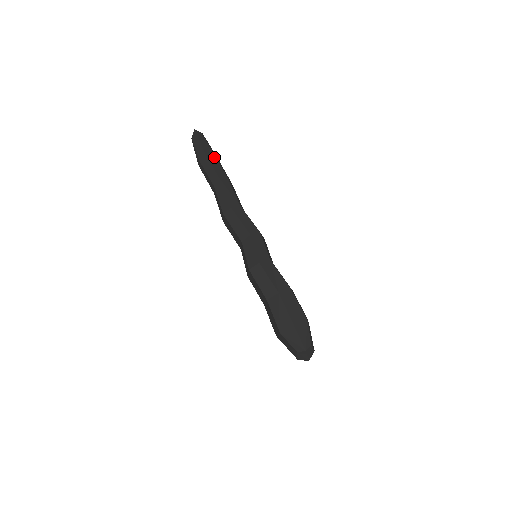
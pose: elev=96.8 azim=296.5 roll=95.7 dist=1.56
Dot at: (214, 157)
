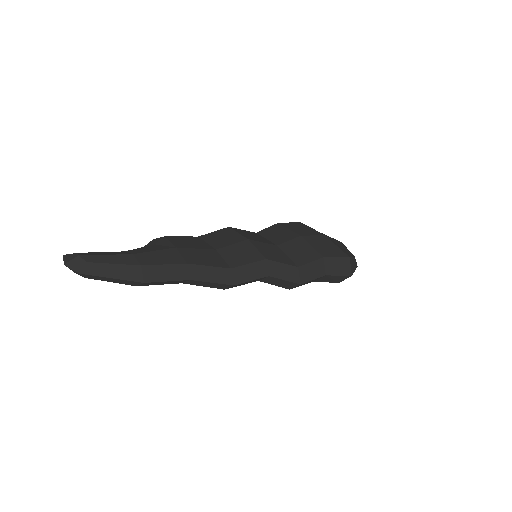
Dot at: (147, 268)
